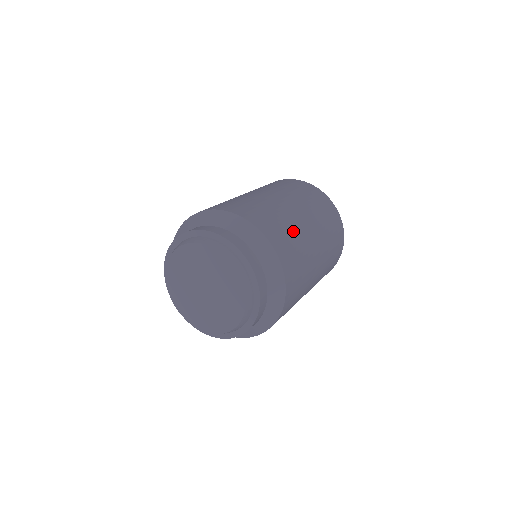
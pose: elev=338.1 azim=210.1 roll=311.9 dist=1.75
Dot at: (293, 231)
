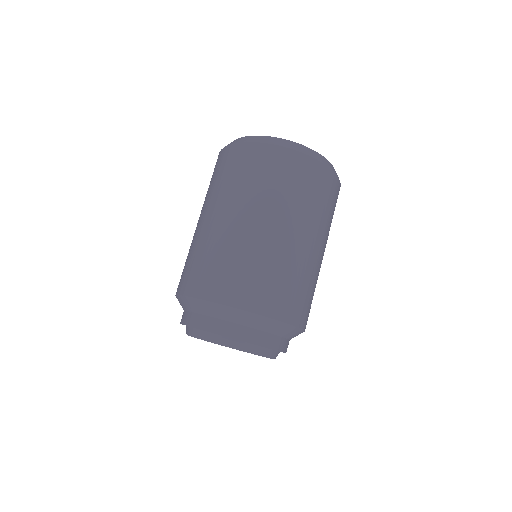
Dot at: (315, 287)
